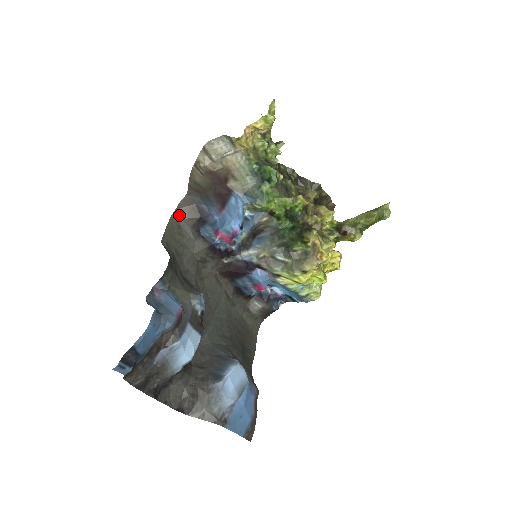
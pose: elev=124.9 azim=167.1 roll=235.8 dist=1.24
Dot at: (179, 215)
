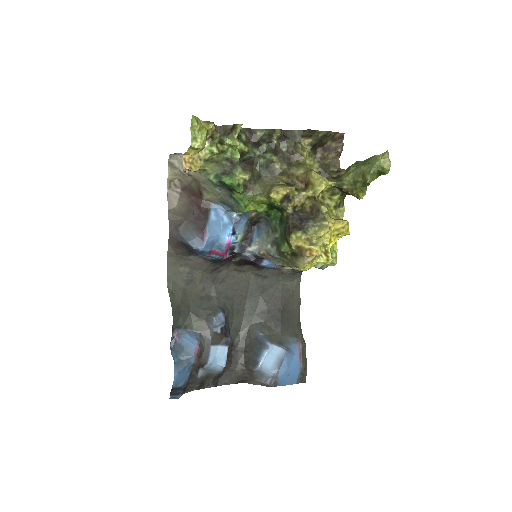
Dot at: (173, 252)
